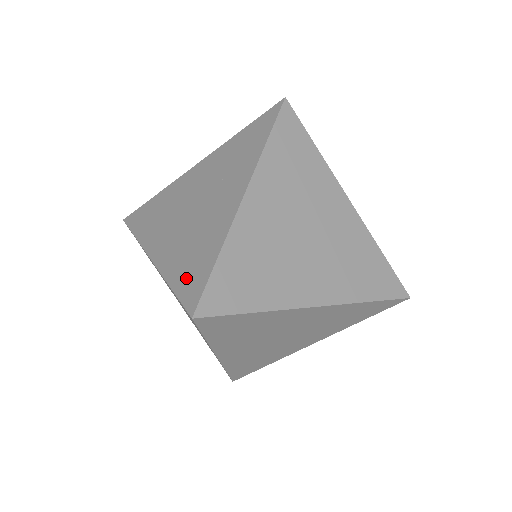
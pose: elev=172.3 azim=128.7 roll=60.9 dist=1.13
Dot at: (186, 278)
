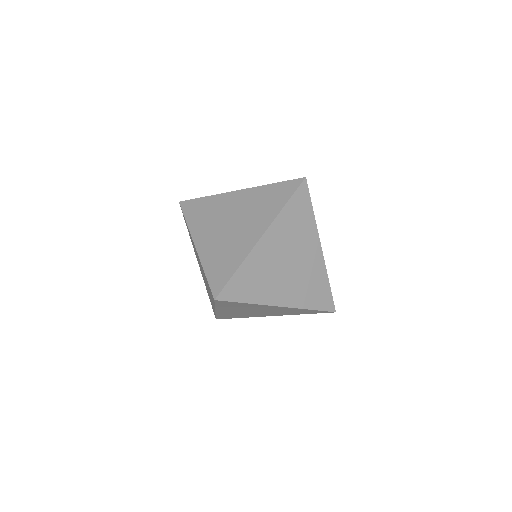
Dot at: (216, 273)
